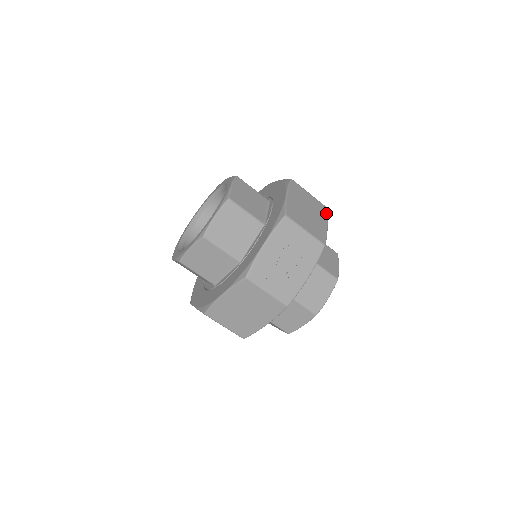
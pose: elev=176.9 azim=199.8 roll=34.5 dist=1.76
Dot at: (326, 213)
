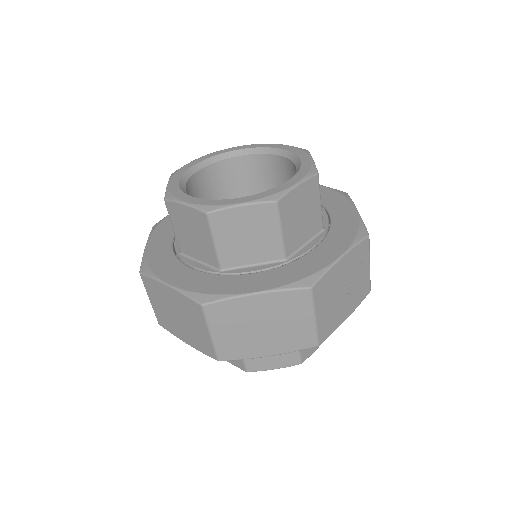
Dot at: occluded
